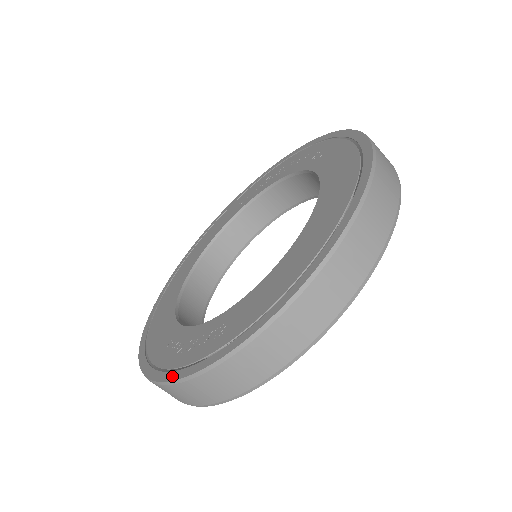
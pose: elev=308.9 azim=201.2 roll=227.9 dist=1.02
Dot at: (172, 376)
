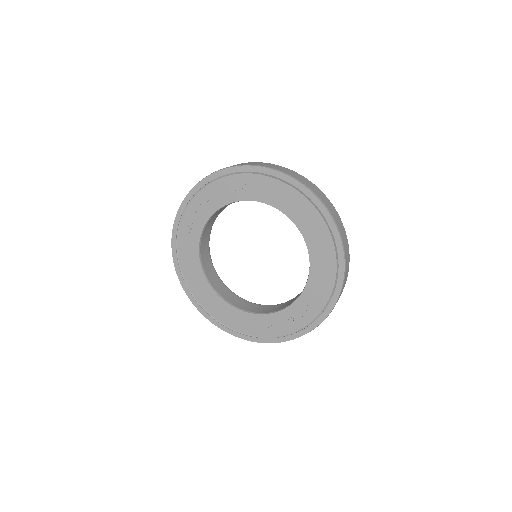
Dot at: (303, 333)
